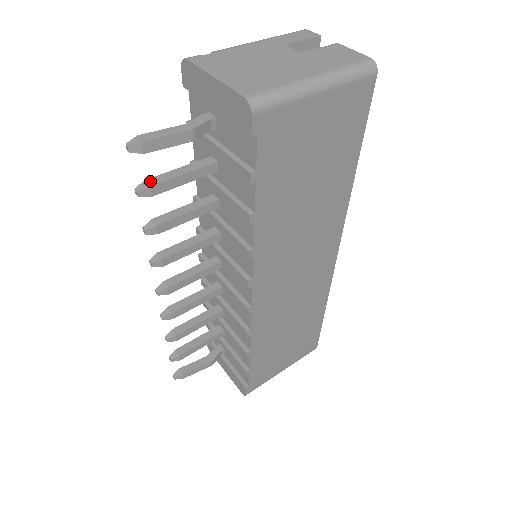
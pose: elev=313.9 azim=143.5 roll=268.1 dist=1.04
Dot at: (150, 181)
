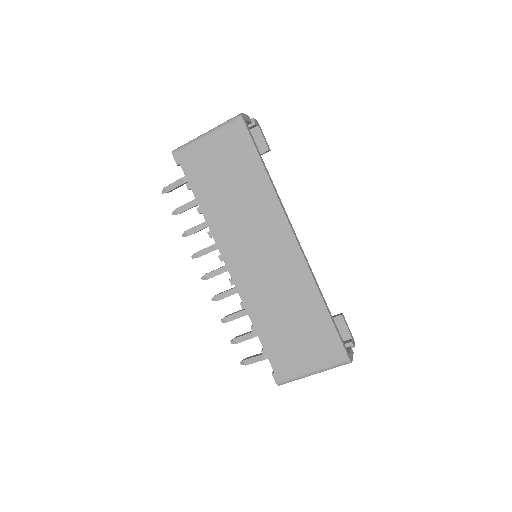
Dot at: (178, 208)
